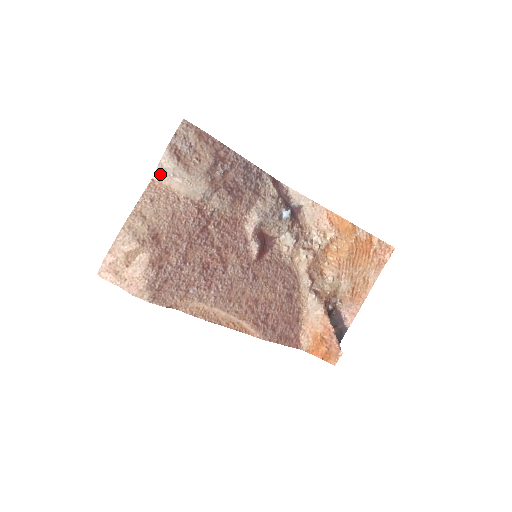
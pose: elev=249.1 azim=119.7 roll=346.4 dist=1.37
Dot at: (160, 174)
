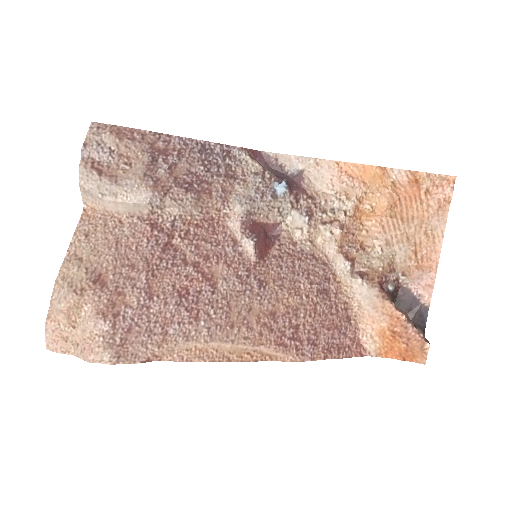
Dot at: (88, 200)
